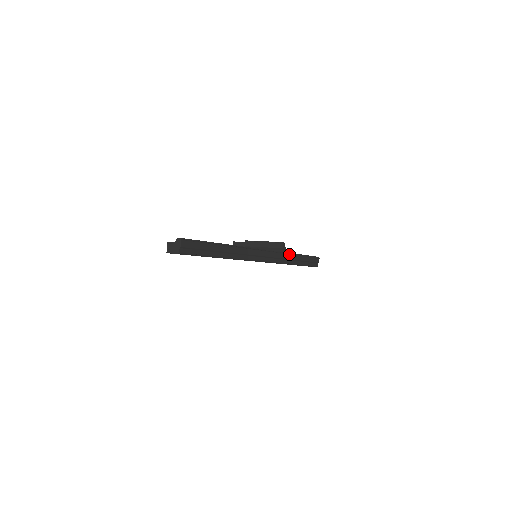
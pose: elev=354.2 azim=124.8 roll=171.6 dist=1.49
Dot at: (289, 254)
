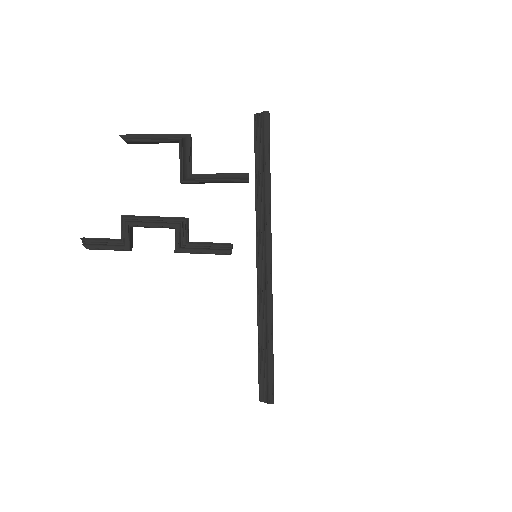
Dot at: (270, 202)
